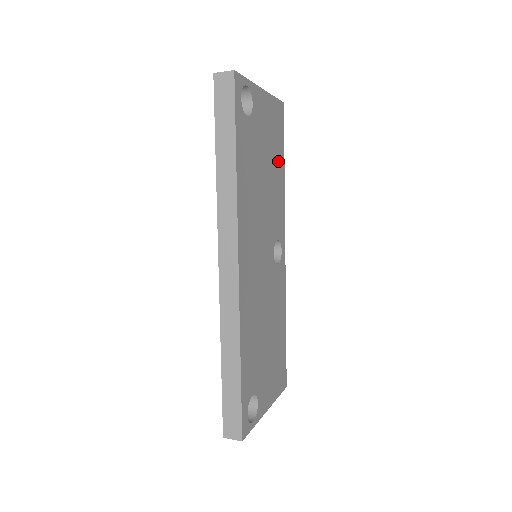
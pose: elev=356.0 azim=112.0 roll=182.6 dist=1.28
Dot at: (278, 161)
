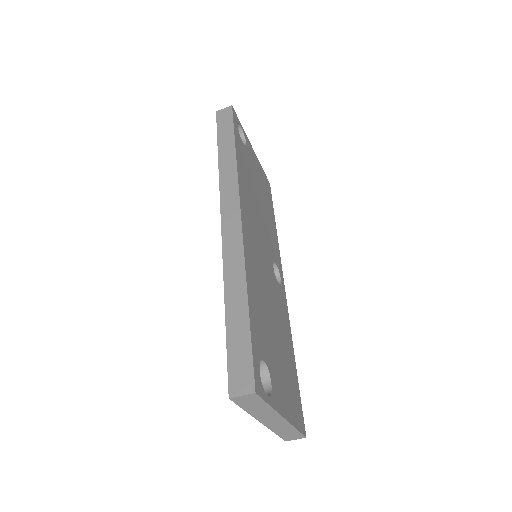
Dot at: (269, 210)
